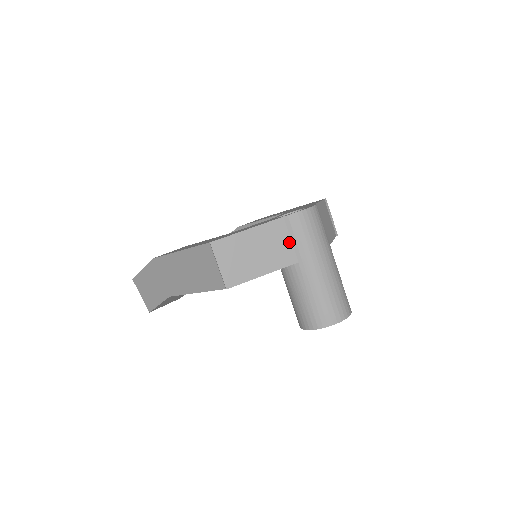
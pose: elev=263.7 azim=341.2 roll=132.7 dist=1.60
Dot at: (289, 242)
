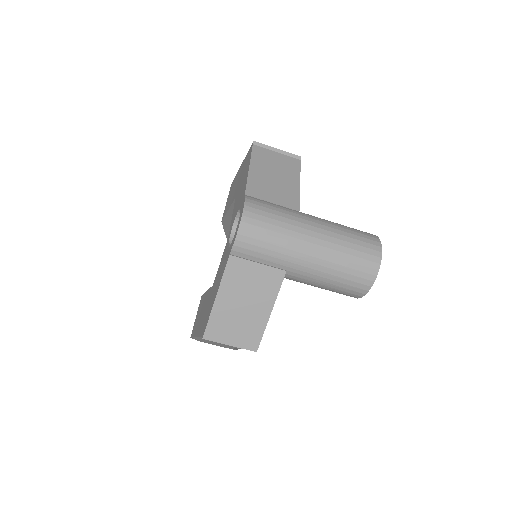
Dot at: (259, 267)
